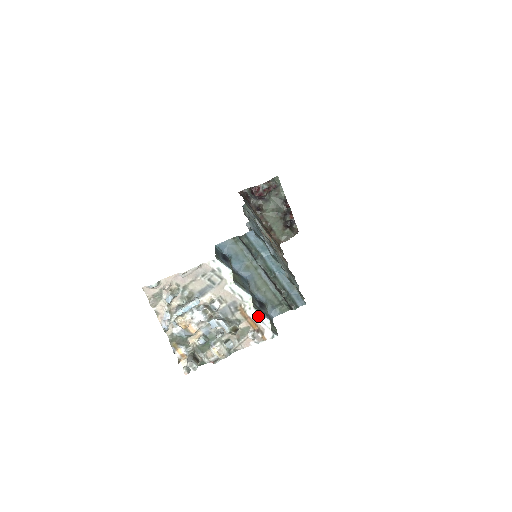
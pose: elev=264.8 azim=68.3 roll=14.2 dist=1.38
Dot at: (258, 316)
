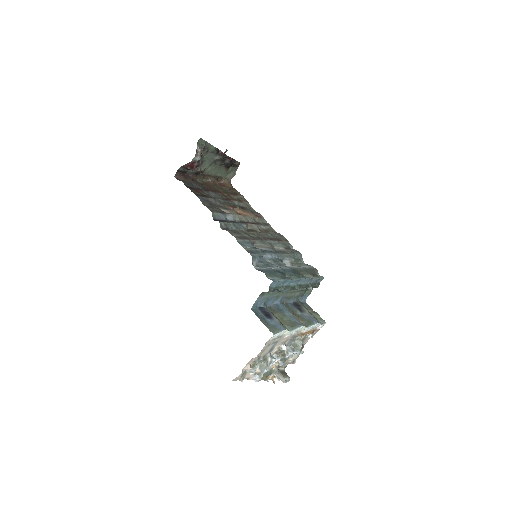
Dot at: (311, 328)
